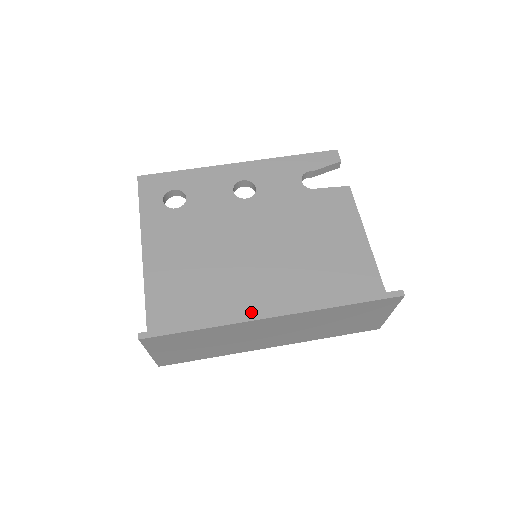
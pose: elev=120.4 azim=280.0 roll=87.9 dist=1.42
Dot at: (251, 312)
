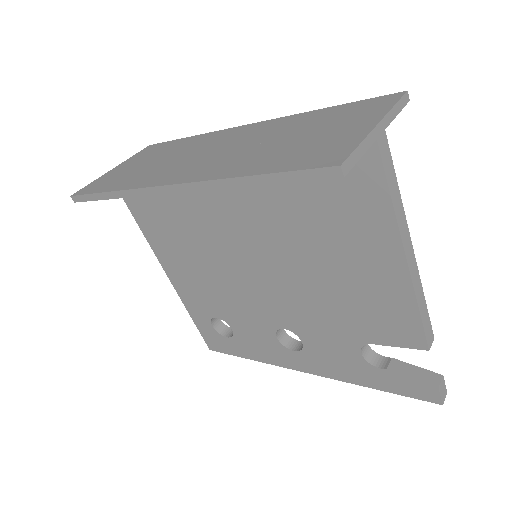
Dot at: occluded
